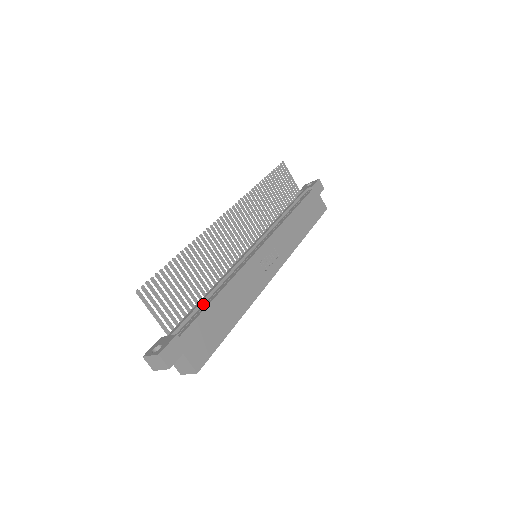
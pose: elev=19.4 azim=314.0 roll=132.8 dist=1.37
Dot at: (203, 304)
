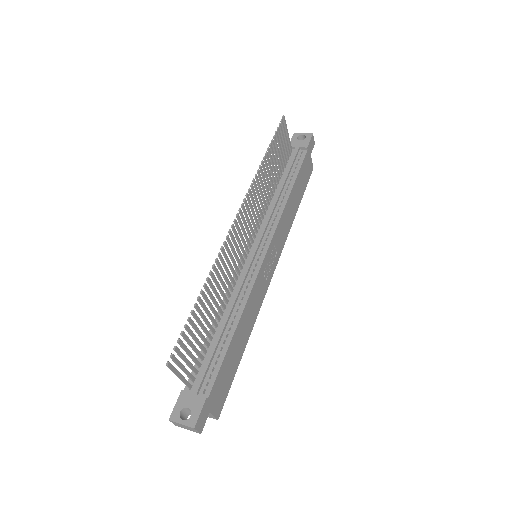
Dot at: (219, 343)
